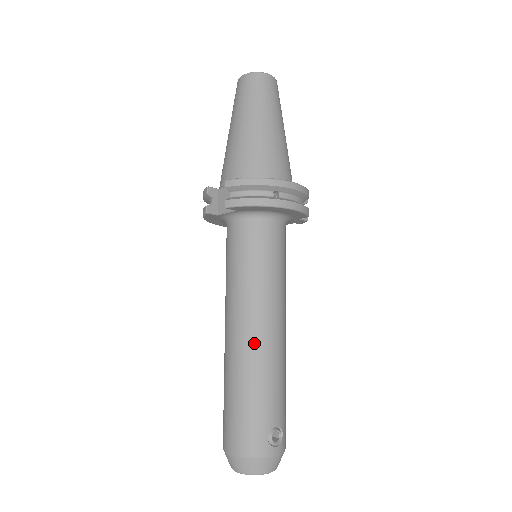
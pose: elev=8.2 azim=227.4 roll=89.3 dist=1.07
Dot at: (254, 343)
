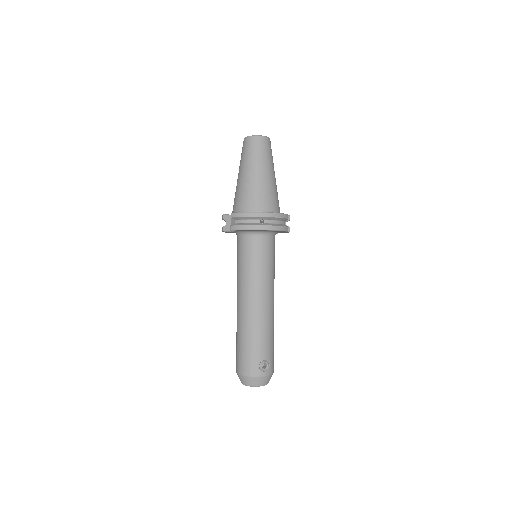
Dot at: (251, 311)
